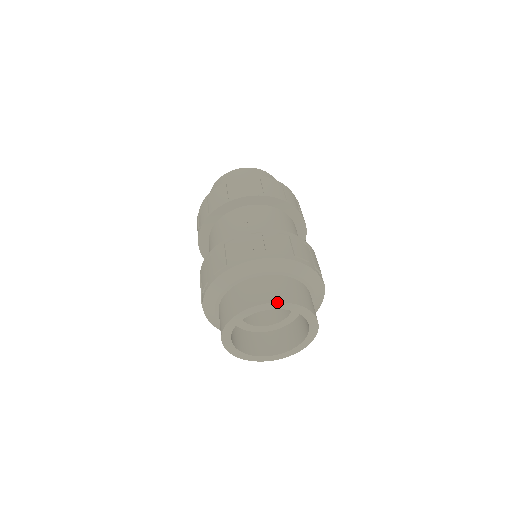
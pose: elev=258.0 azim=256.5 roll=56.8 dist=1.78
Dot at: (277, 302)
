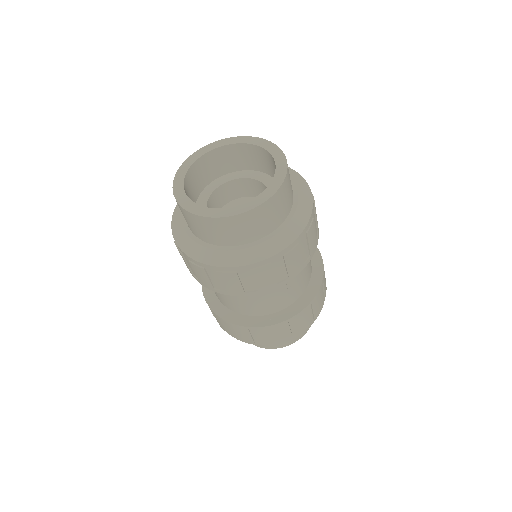
Dot at: (214, 142)
